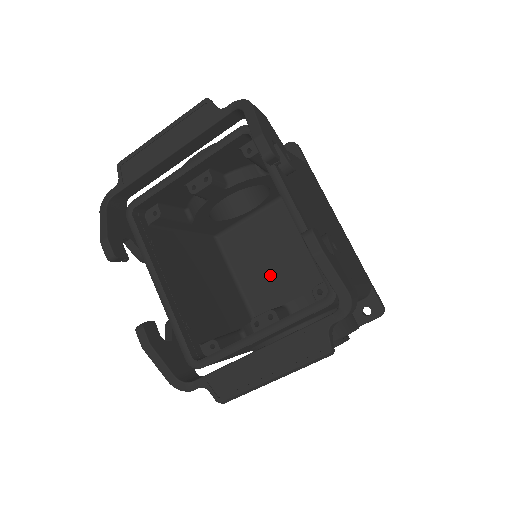
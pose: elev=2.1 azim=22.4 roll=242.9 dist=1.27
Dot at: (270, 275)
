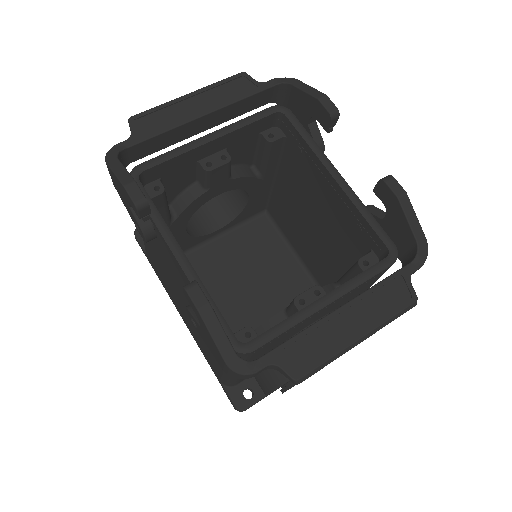
Dot at: (237, 301)
